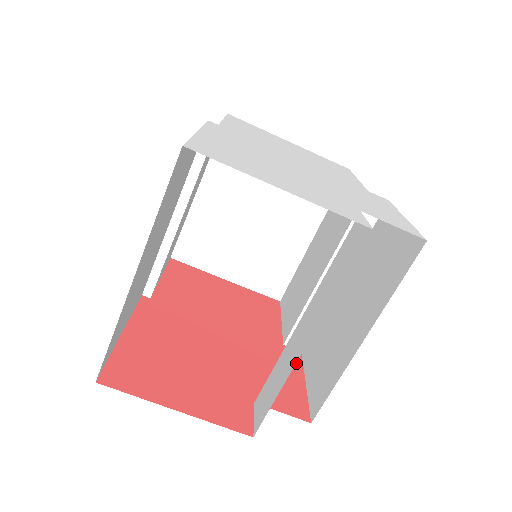
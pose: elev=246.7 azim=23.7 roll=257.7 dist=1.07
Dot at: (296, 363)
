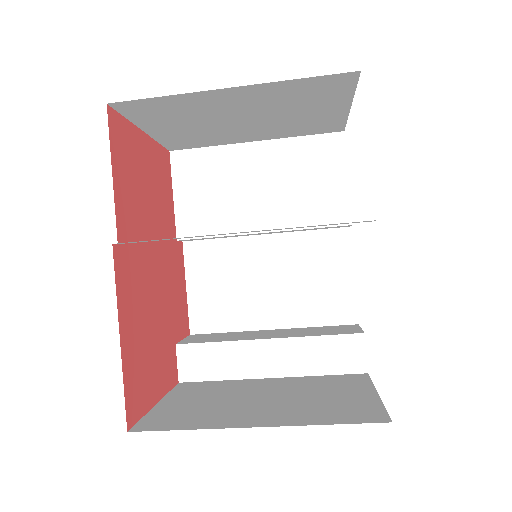
Dot at: (182, 263)
